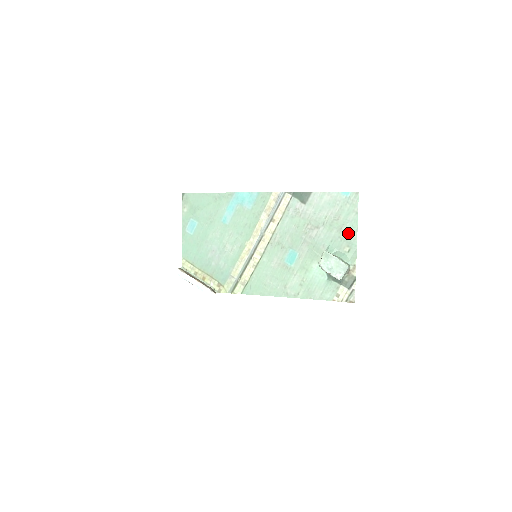
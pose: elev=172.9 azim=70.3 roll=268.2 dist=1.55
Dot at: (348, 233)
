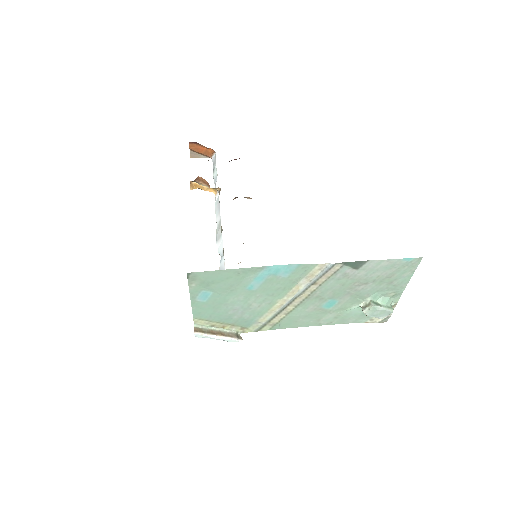
Dot at: (398, 285)
